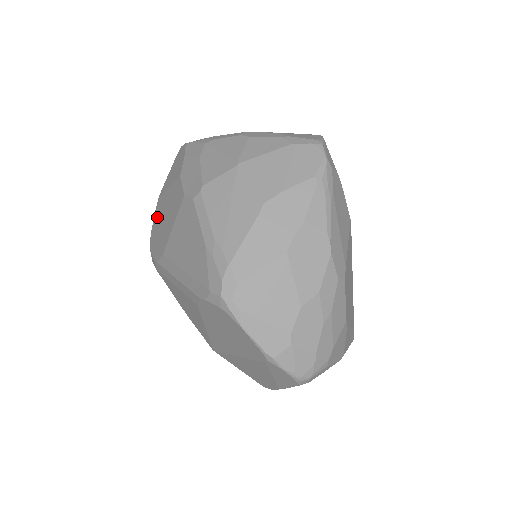
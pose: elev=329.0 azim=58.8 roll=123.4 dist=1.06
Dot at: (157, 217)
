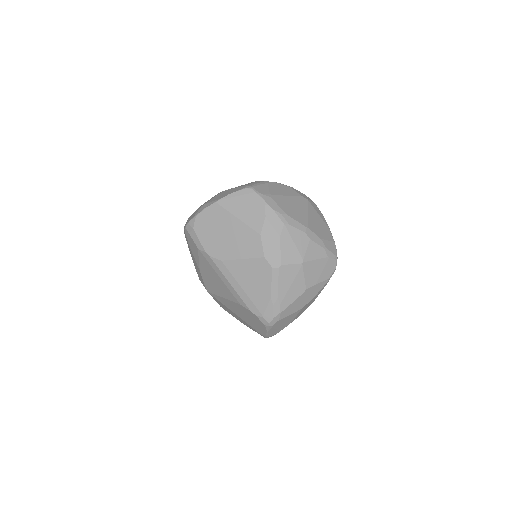
Dot at: (212, 218)
